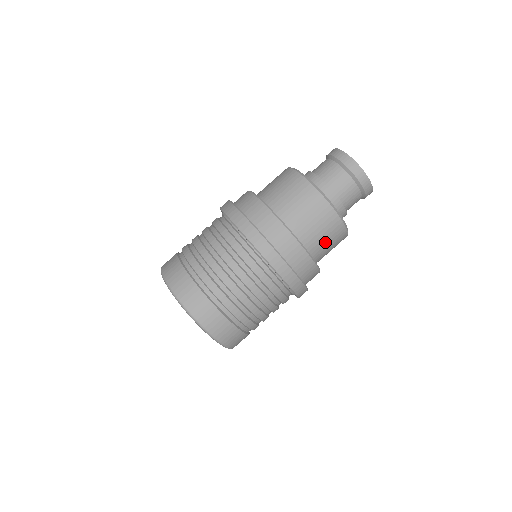
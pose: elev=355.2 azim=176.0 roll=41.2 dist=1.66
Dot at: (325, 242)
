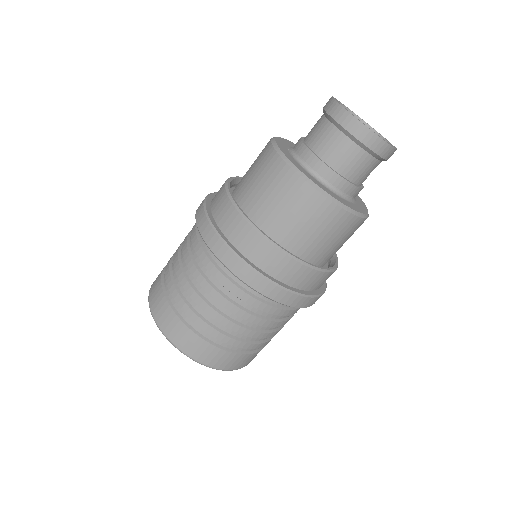
Dot at: (324, 238)
